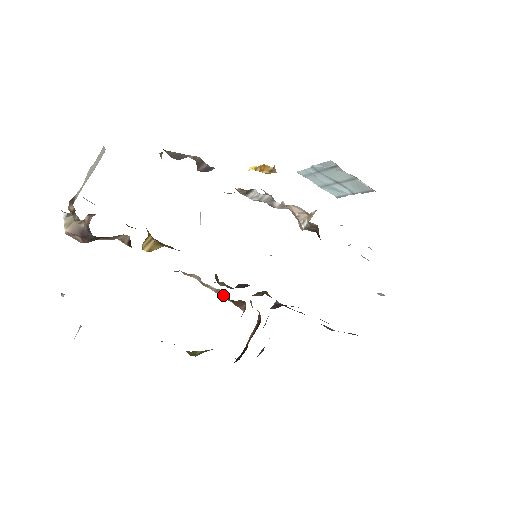
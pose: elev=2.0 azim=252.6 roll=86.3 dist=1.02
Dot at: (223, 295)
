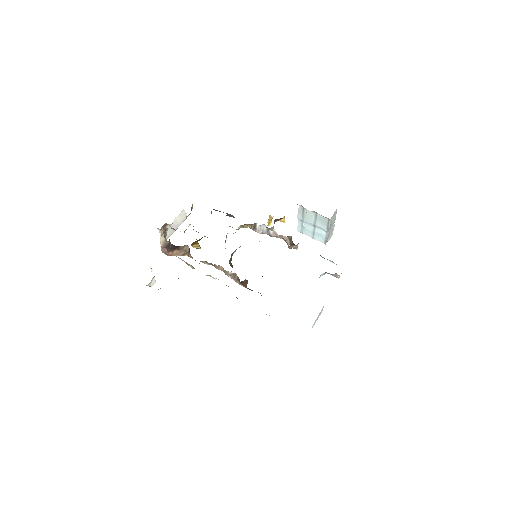
Dot at: (237, 279)
